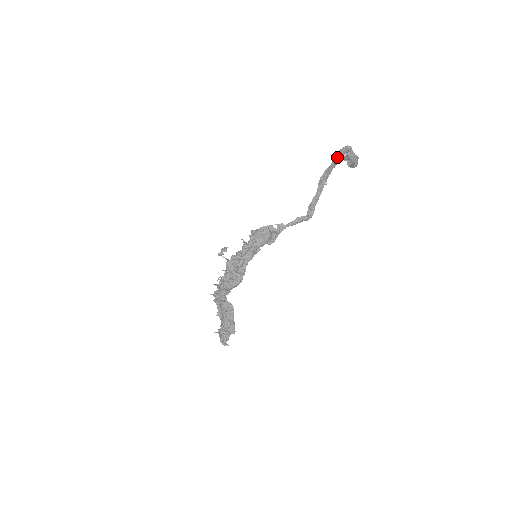
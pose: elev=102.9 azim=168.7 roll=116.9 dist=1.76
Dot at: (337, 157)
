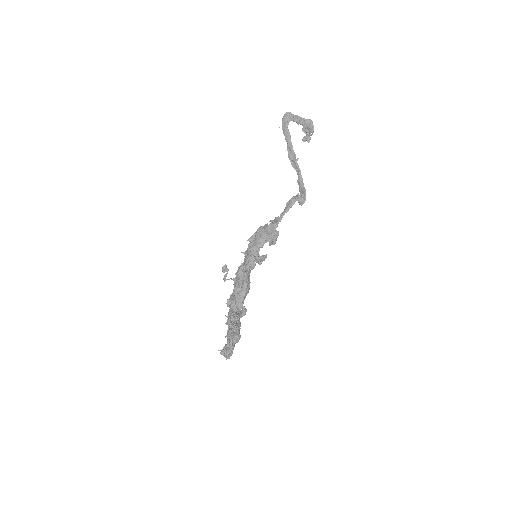
Dot at: (284, 128)
